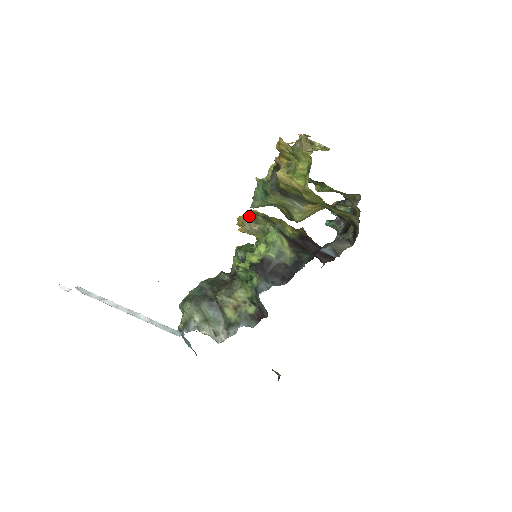
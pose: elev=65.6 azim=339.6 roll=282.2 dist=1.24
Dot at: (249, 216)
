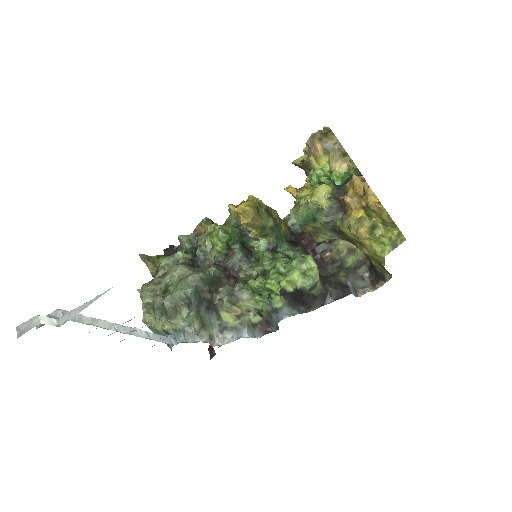
Dot at: (255, 208)
